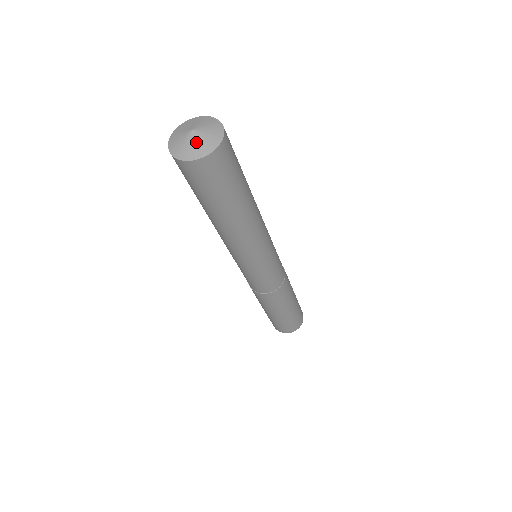
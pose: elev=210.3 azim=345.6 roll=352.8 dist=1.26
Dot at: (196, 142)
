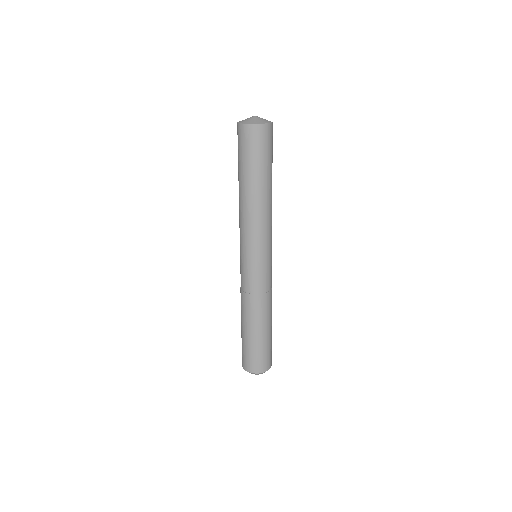
Dot at: (258, 119)
